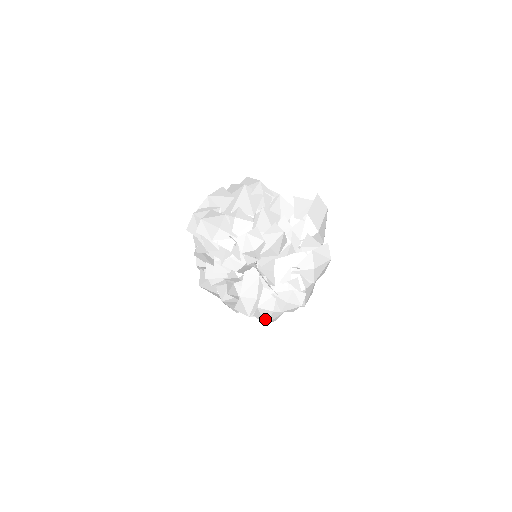
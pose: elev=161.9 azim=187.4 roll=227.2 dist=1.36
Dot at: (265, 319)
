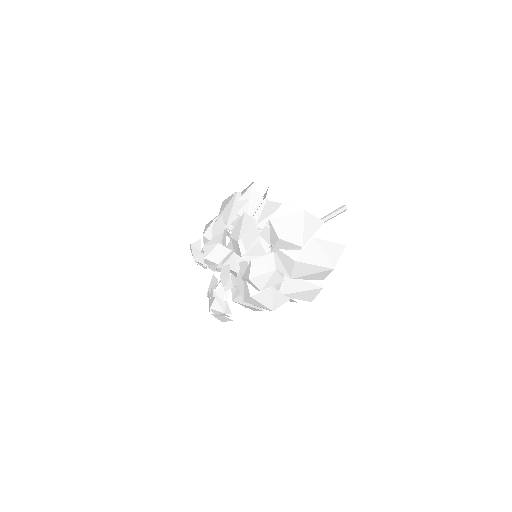
Dot at: (218, 318)
